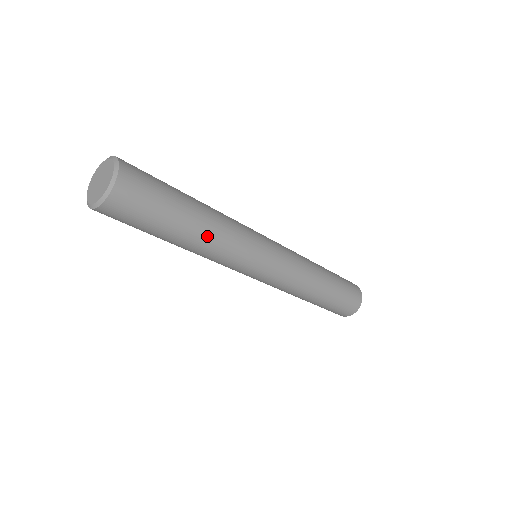
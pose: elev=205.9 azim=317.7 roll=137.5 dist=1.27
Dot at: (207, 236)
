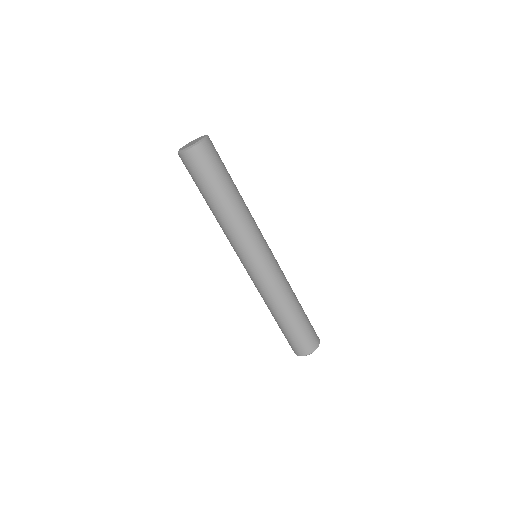
Dot at: (228, 213)
